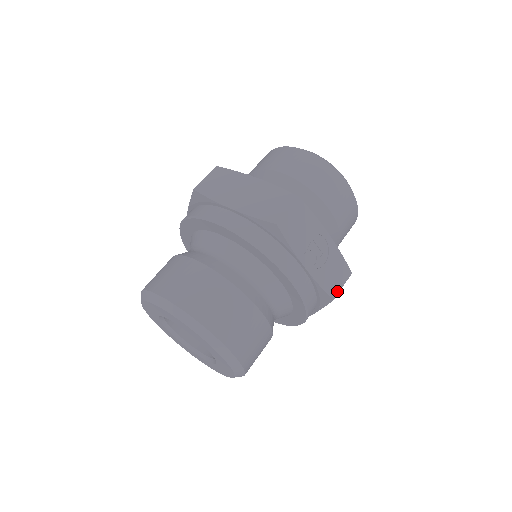
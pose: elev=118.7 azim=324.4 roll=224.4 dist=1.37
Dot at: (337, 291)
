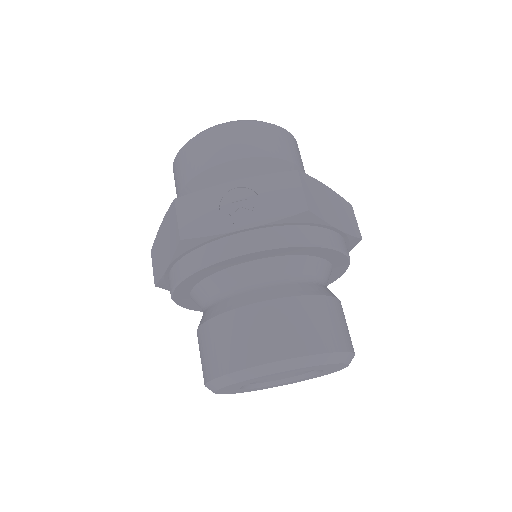
Dot at: (302, 200)
